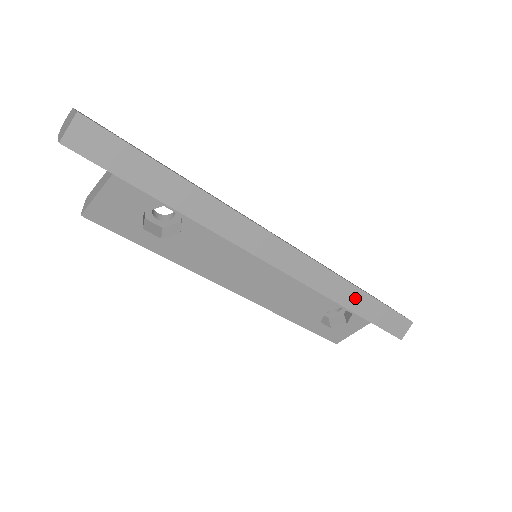
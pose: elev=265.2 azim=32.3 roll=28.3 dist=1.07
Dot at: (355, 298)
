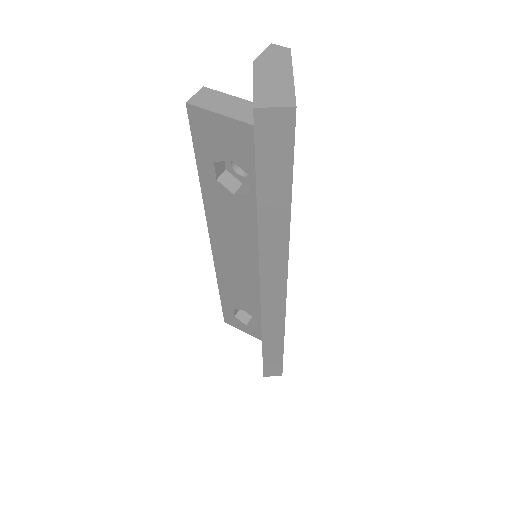
Dot at: (274, 344)
